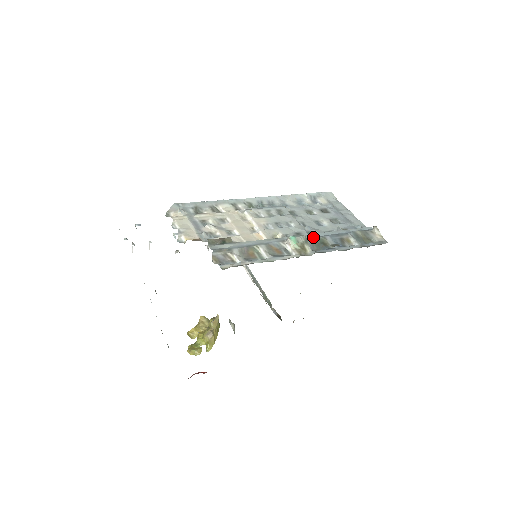
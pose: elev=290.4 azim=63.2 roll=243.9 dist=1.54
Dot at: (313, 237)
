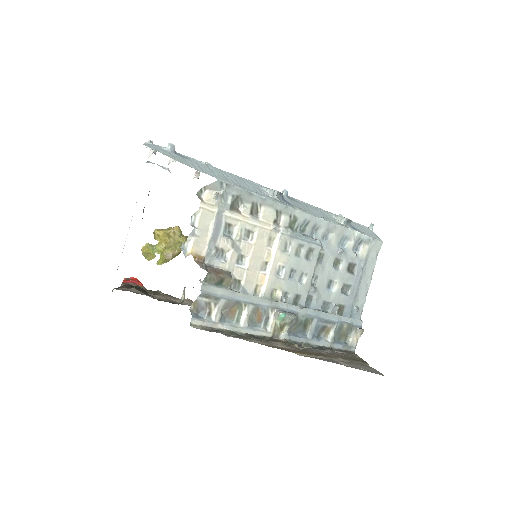
Dot at: (303, 314)
